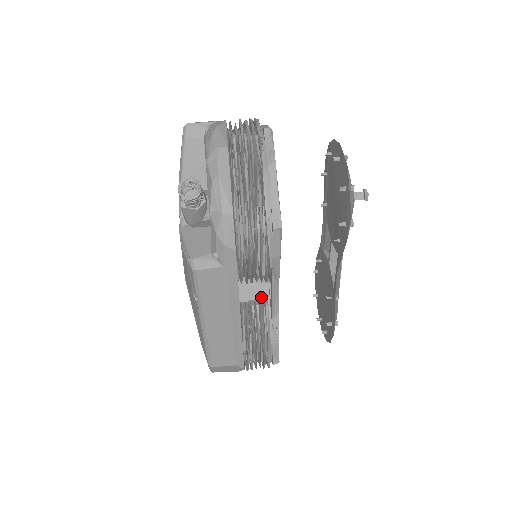
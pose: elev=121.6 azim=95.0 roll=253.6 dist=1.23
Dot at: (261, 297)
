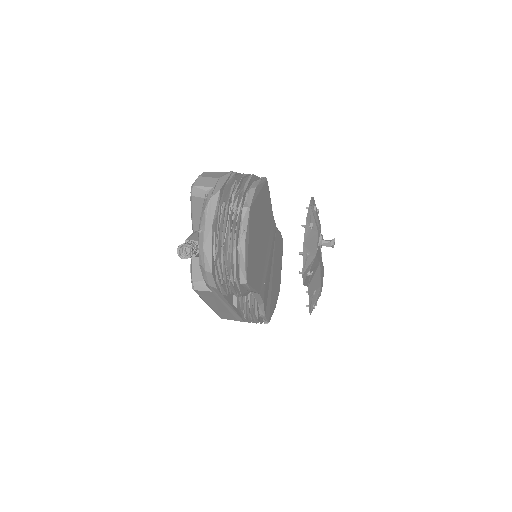
Dot at: occluded
